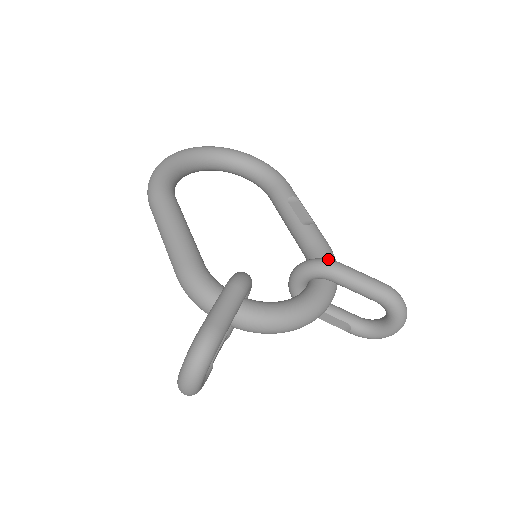
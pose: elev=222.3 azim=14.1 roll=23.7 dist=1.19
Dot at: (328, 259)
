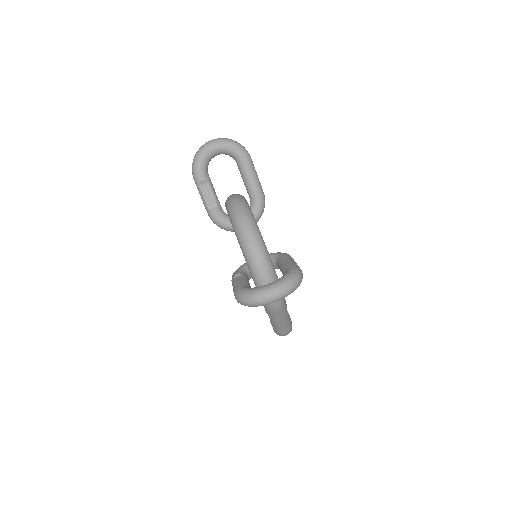
Dot at: occluded
